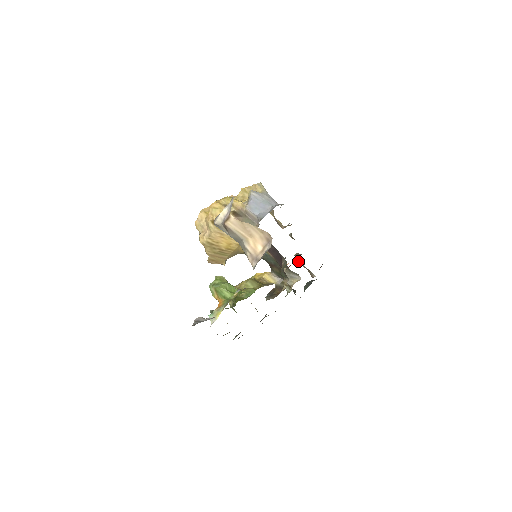
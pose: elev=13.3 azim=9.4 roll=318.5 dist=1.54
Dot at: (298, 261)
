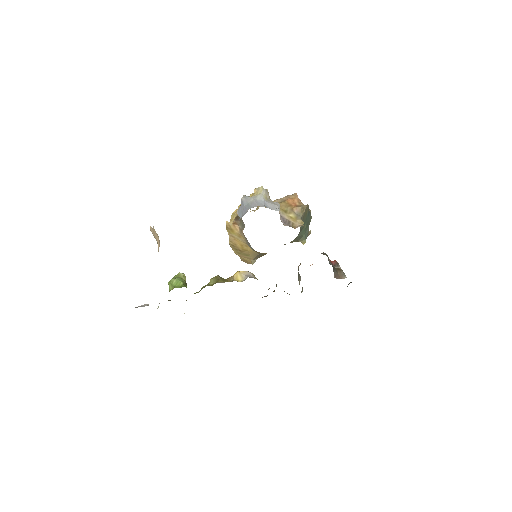
Dot at: (333, 261)
